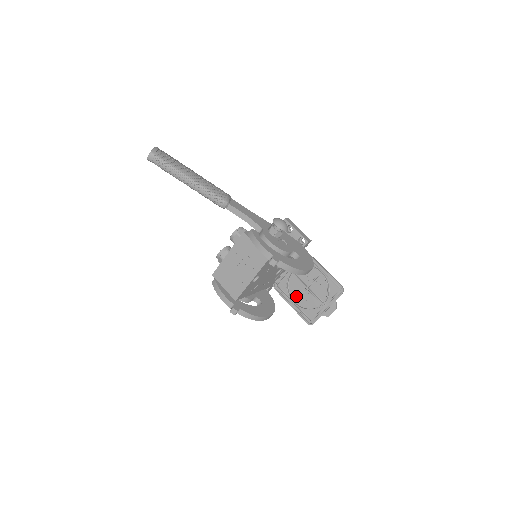
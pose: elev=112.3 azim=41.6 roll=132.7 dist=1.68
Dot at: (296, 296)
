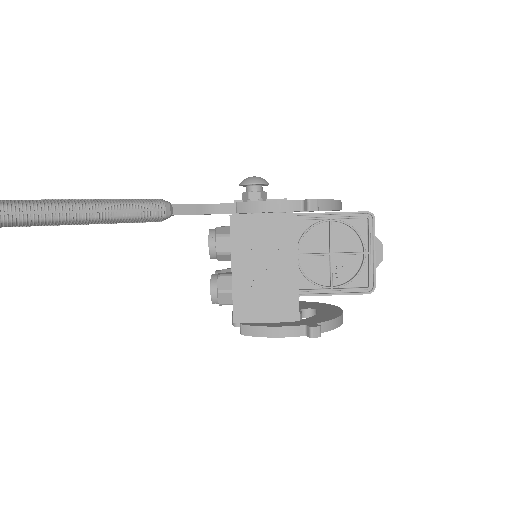
Dot at: (326, 278)
